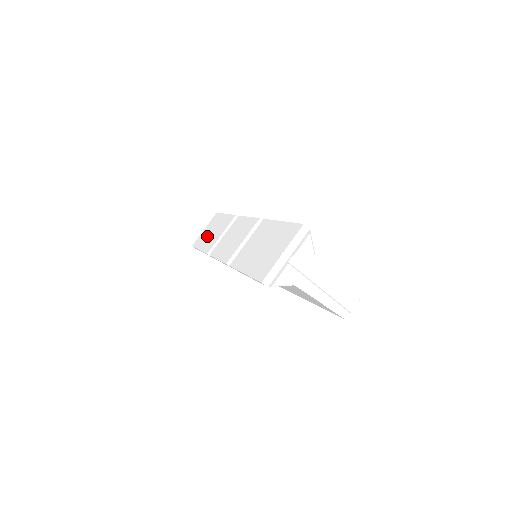
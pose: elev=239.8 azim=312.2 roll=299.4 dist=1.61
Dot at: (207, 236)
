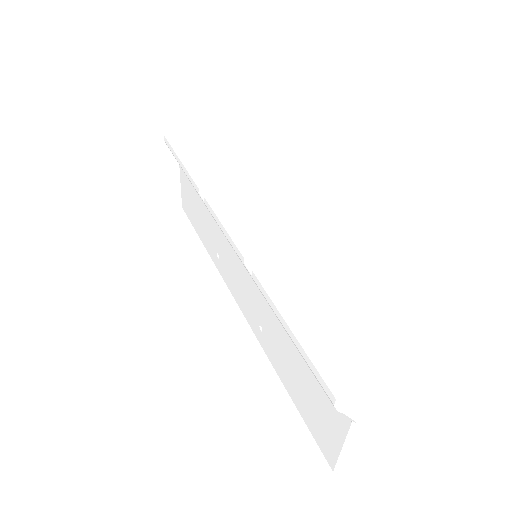
Dot at: (202, 153)
